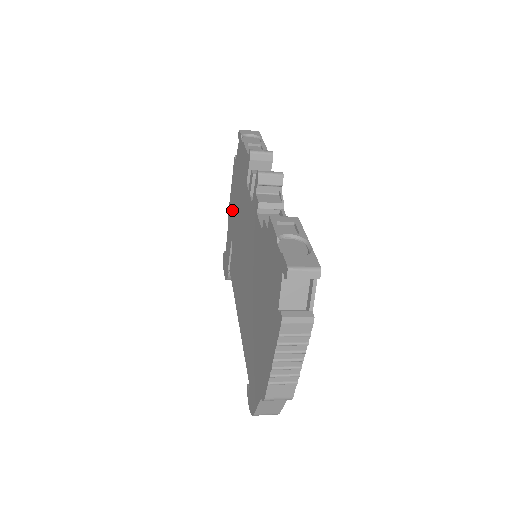
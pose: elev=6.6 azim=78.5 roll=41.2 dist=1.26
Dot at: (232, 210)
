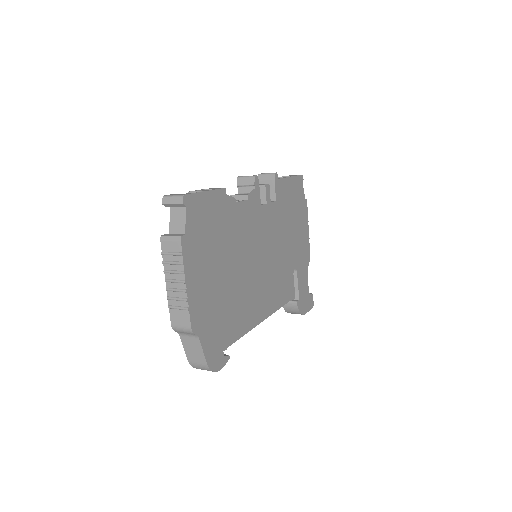
Dot at: occluded
